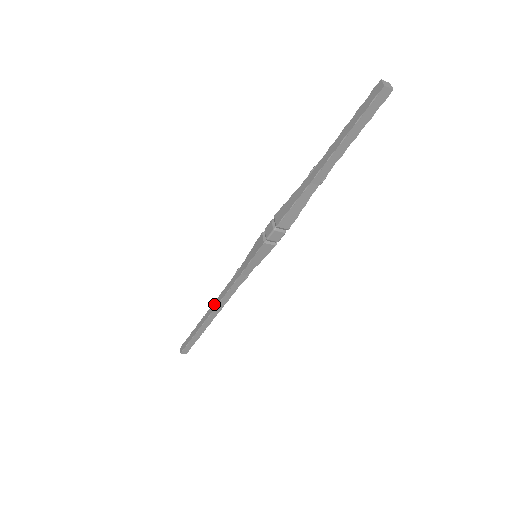
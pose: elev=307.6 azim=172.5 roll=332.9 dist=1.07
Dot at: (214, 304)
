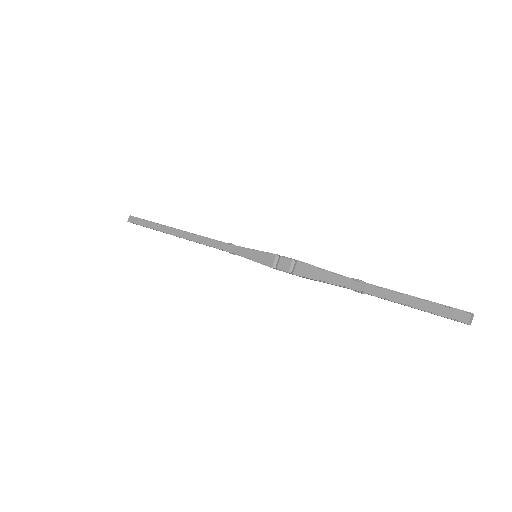
Dot at: (188, 235)
